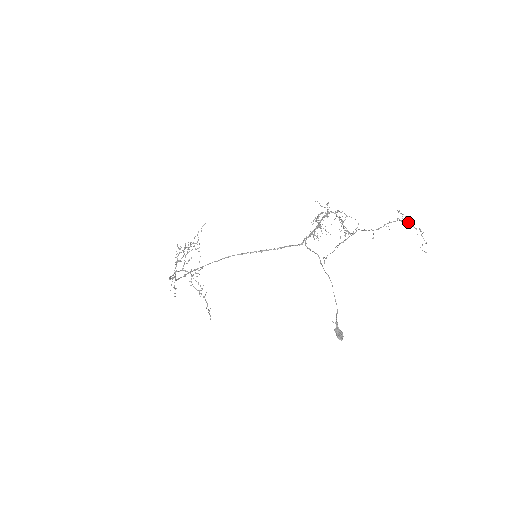
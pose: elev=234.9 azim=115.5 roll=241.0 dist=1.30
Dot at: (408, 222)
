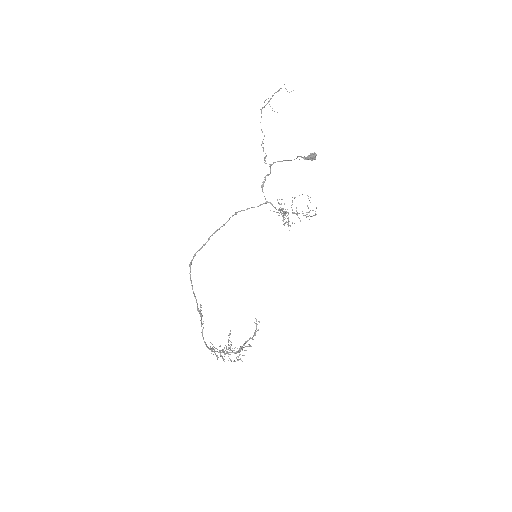
Dot at: occluded
